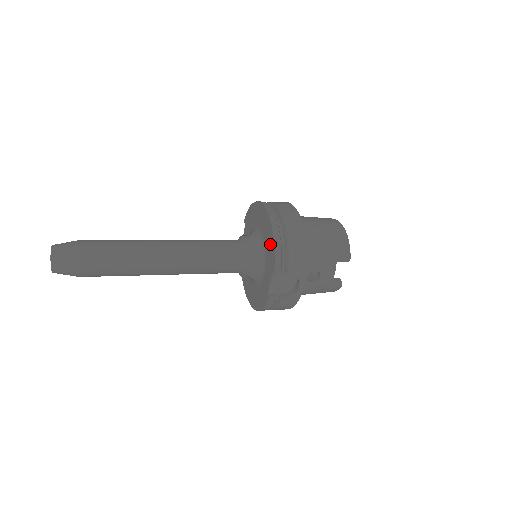
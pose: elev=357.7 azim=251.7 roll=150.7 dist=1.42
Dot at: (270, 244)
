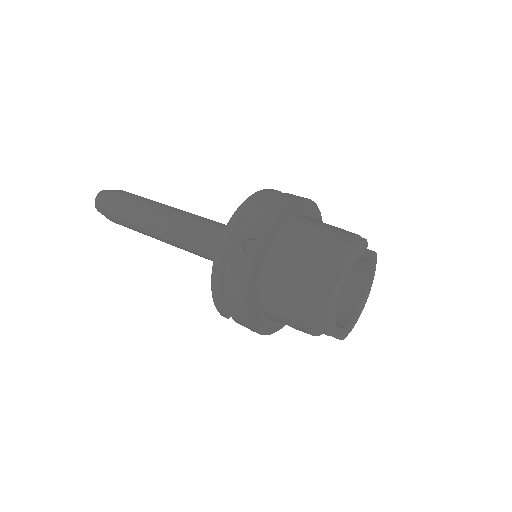
Dot at: occluded
